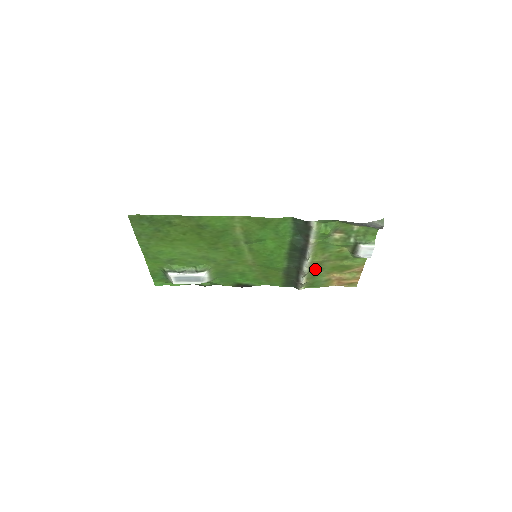
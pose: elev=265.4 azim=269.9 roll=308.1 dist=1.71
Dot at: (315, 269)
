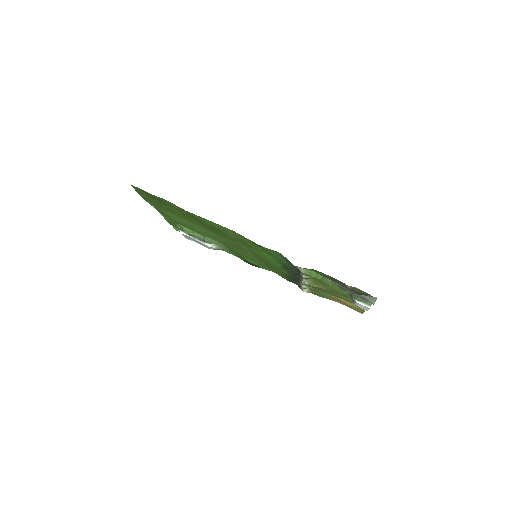
Dot at: (316, 288)
